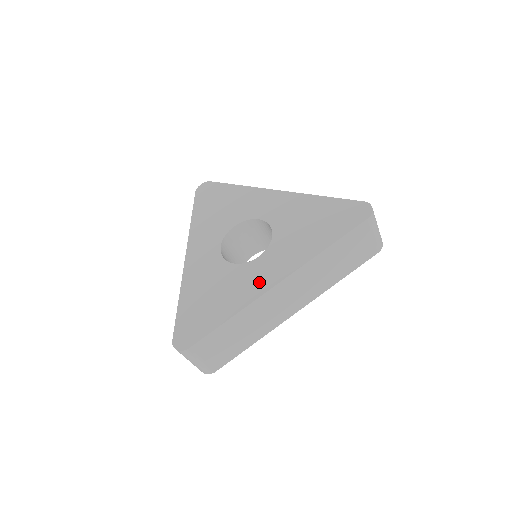
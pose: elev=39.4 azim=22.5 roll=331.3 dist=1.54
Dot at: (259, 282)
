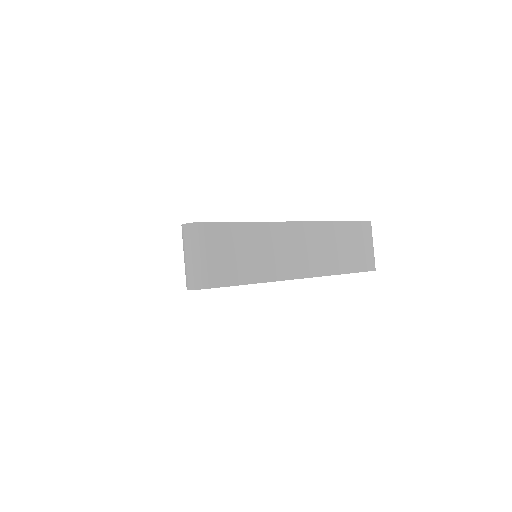
Dot at: occluded
